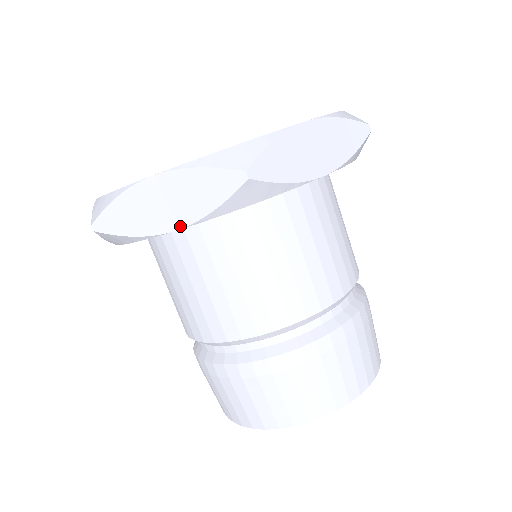
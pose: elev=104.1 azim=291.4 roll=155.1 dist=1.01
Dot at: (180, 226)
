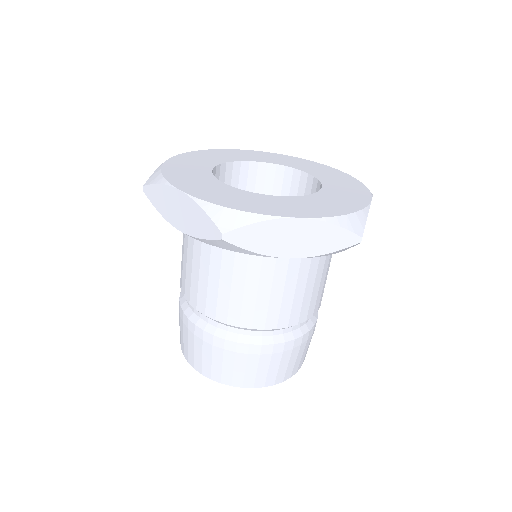
Dot at: (181, 230)
